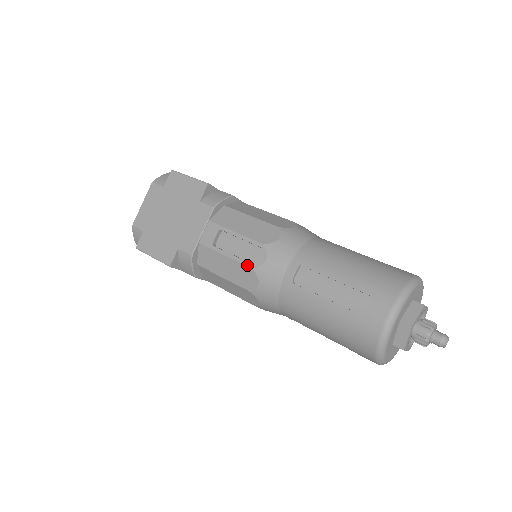
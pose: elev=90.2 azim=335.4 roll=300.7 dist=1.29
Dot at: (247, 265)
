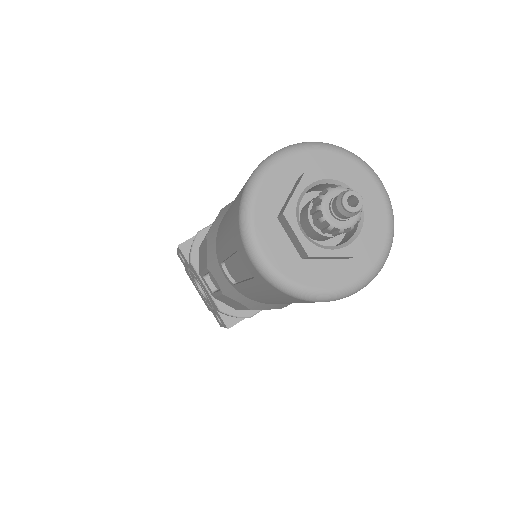
Dot at: occluded
